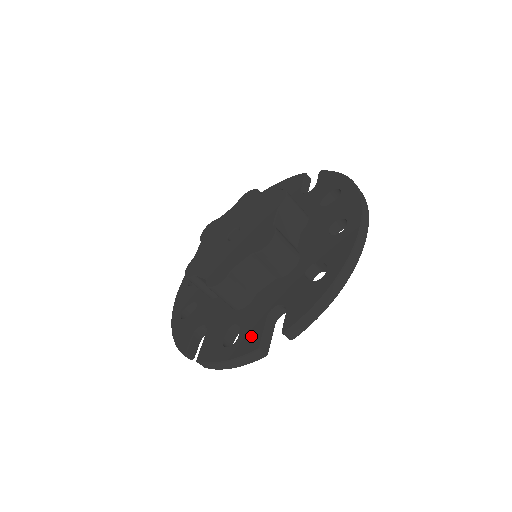
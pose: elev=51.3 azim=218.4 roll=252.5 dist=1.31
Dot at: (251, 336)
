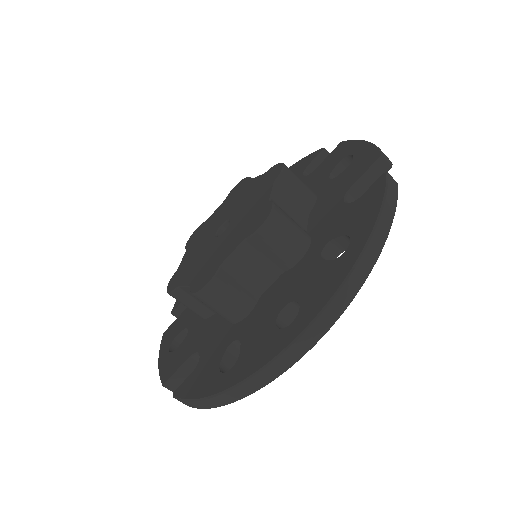
Dot at: (174, 363)
